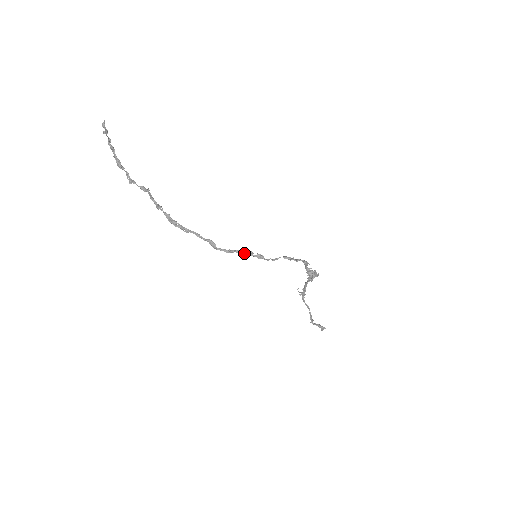
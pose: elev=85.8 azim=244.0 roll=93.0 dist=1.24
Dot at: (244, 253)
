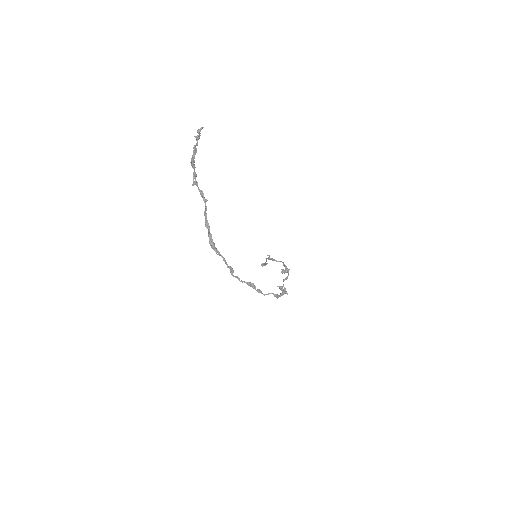
Dot at: (250, 286)
